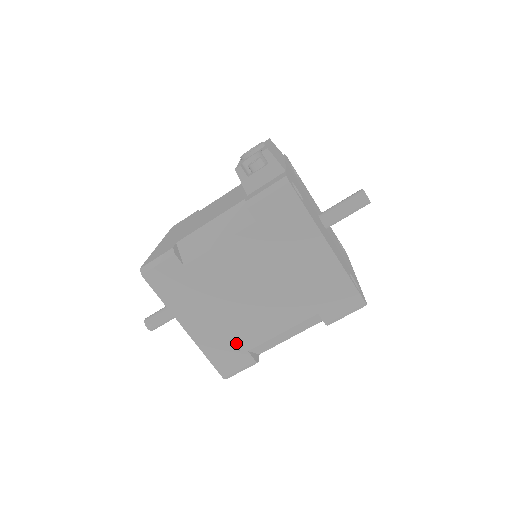
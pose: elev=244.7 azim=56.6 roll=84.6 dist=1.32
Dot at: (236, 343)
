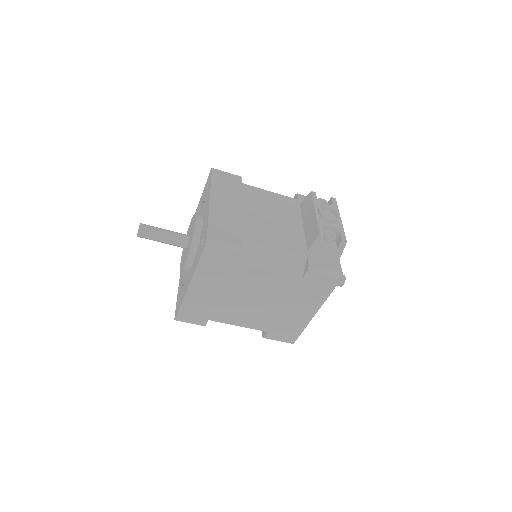
Dot at: (208, 313)
